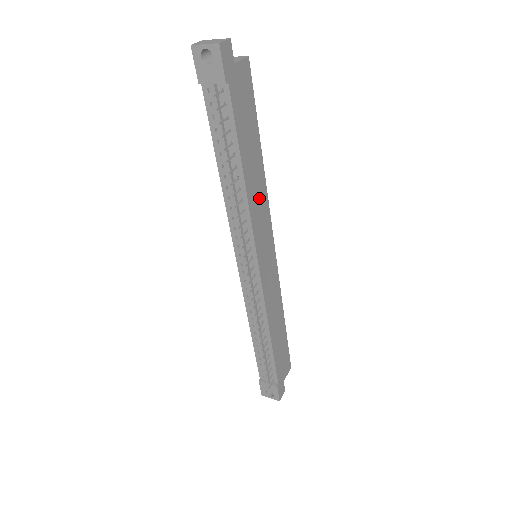
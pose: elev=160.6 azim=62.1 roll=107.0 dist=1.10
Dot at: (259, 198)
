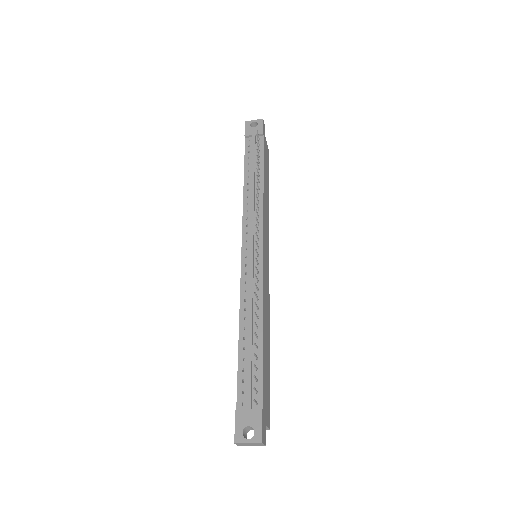
Dot at: (266, 211)
